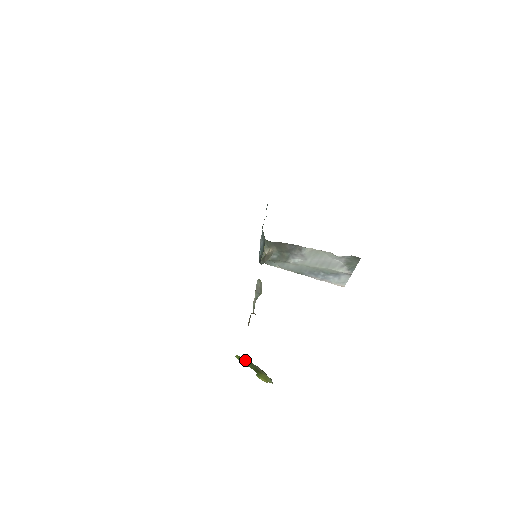
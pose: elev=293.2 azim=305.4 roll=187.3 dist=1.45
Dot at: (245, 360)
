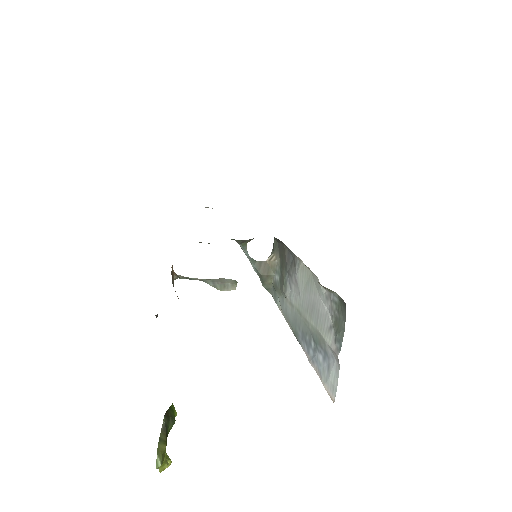
Dot at: (169, 412)
